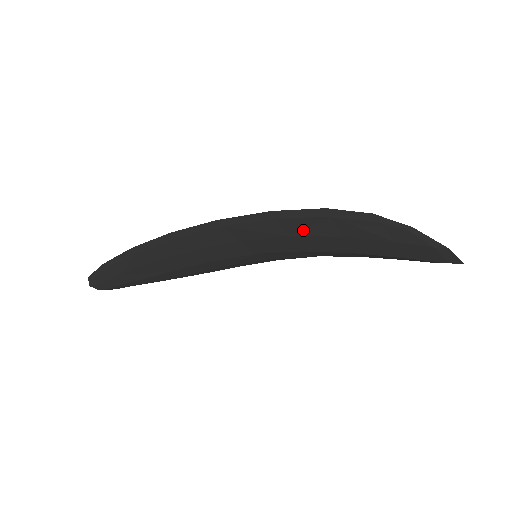
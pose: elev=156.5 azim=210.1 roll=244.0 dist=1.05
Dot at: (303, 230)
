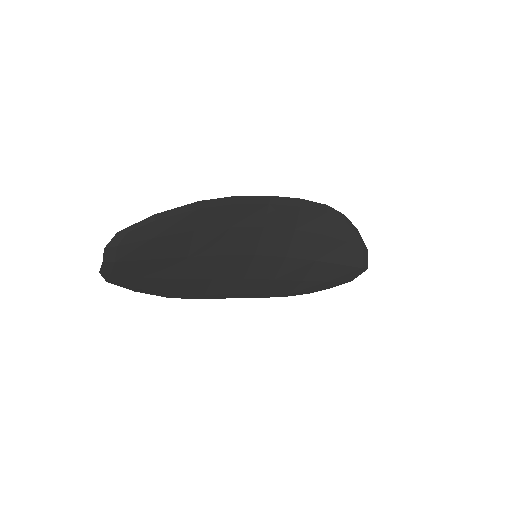
Dot at: (307, 224)
